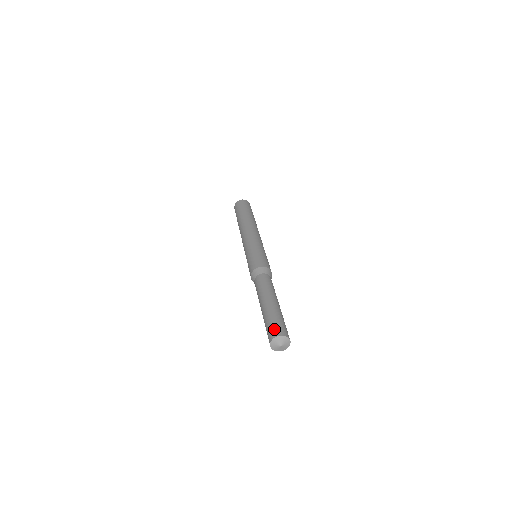
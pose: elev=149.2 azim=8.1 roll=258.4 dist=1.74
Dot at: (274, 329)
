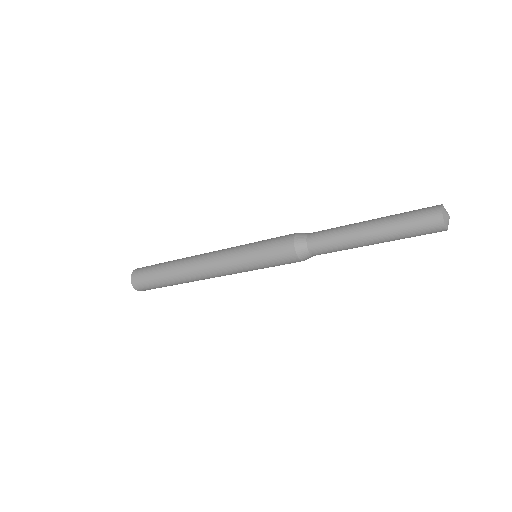
Dot at: (427, 207)
